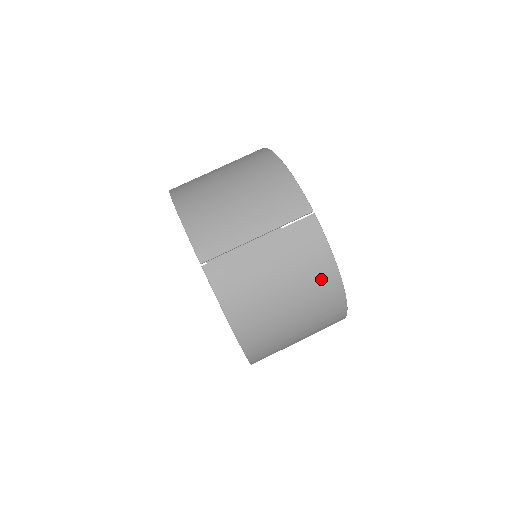
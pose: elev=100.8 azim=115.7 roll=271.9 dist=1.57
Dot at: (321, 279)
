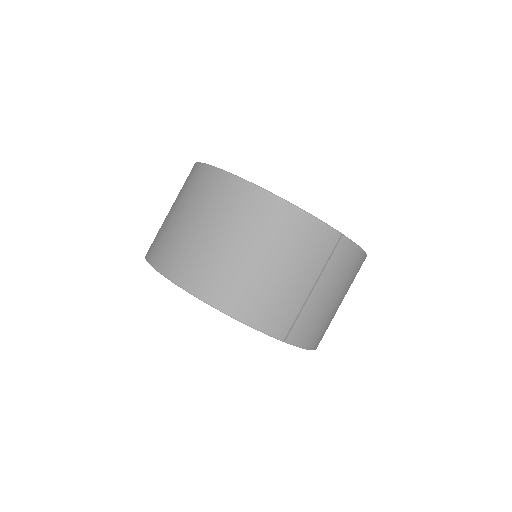
Dot at: (357, 269)
